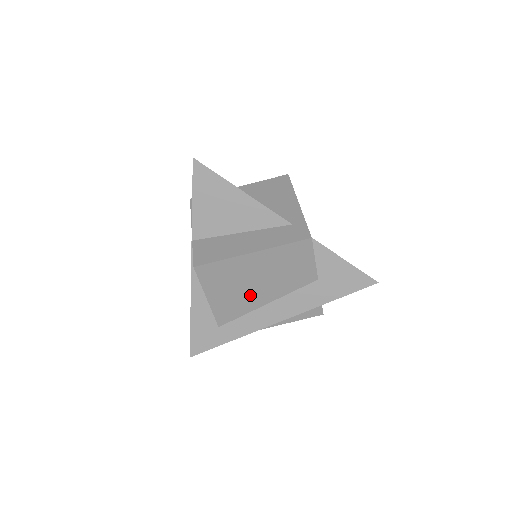
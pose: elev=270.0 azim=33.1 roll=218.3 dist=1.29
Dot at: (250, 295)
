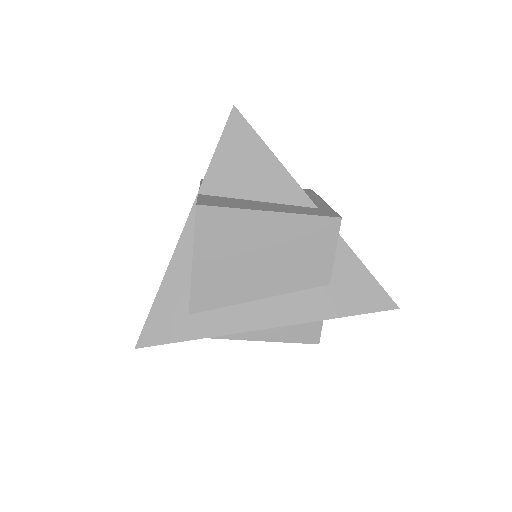
Dot at: (245, 277)
